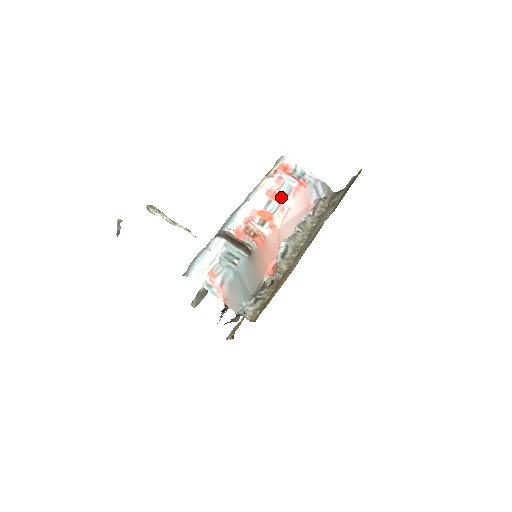
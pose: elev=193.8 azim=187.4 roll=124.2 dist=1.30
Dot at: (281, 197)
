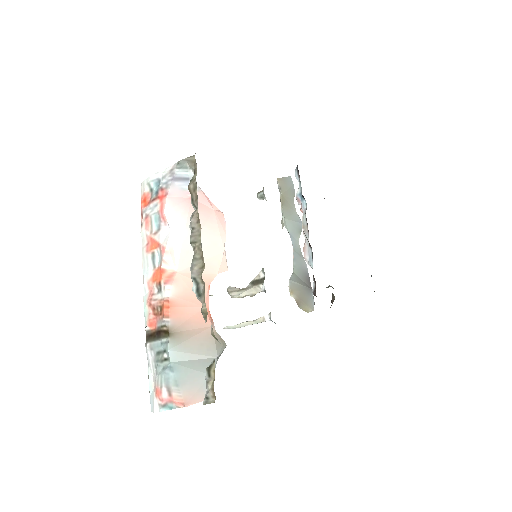
Dot at: (156, 238)
